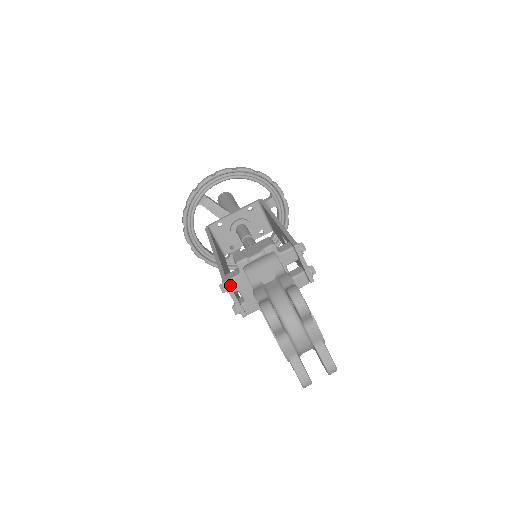
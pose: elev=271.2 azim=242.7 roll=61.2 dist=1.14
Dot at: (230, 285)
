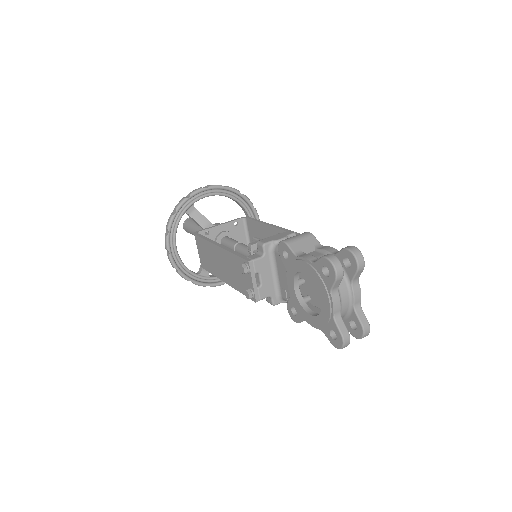
Dot at: (253, 265)
